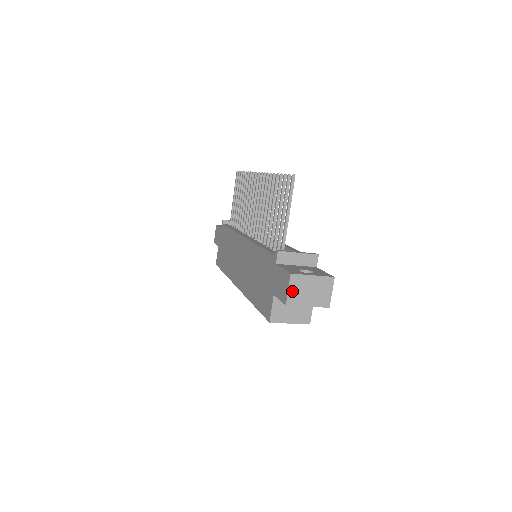
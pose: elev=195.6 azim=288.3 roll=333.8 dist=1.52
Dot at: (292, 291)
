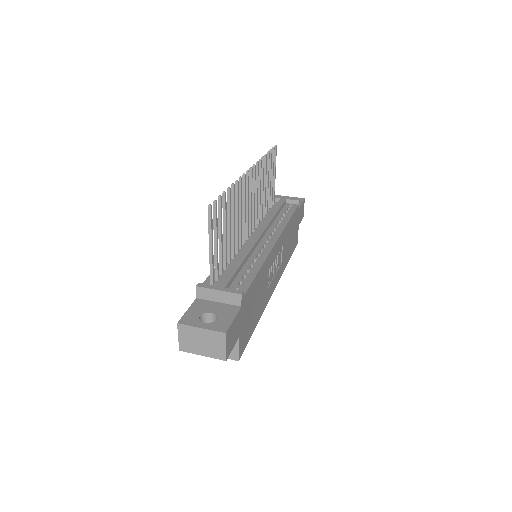
Dot at: (182, 339)
